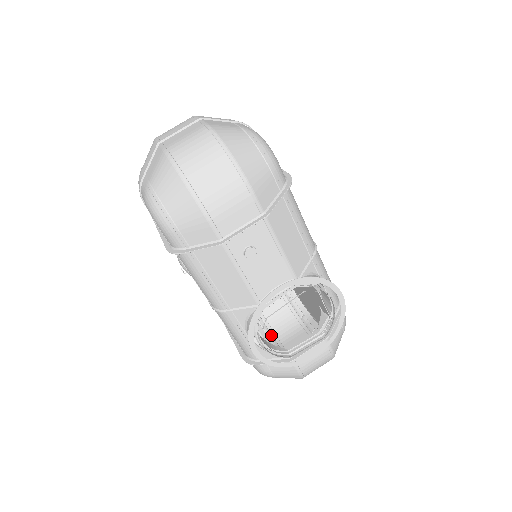
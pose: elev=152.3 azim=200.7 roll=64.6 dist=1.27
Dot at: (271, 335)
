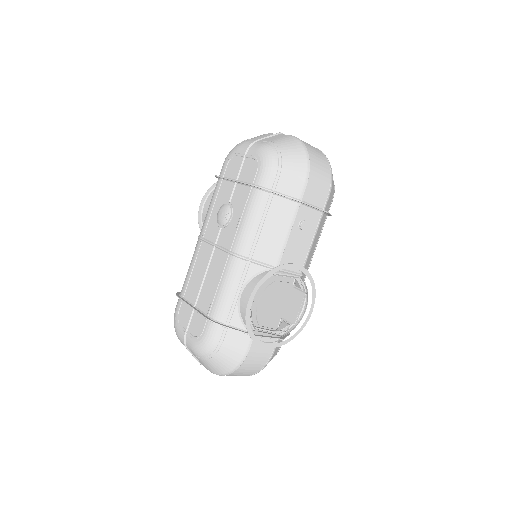
Dot at: occluded
